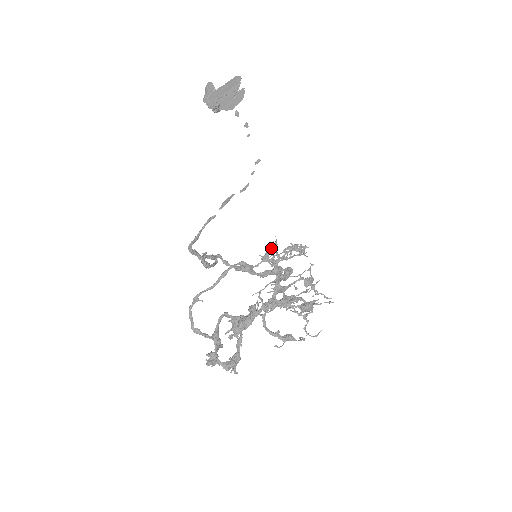
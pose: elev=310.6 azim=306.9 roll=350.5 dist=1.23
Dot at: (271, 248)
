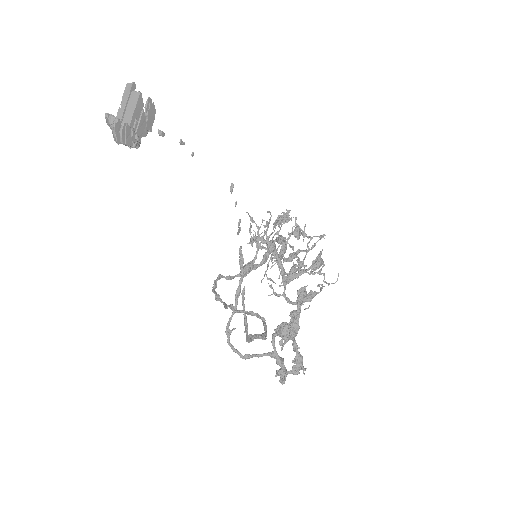
Dot at: occluded
